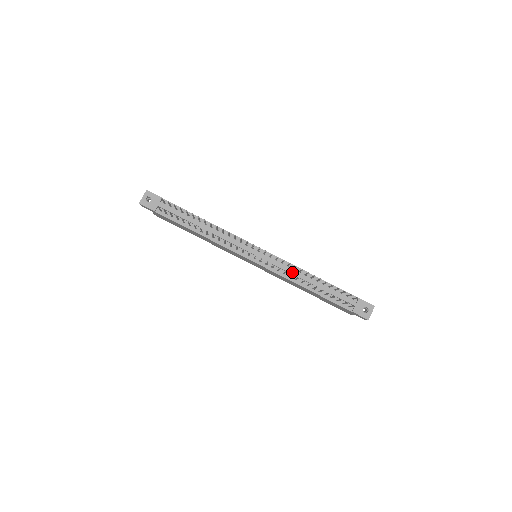
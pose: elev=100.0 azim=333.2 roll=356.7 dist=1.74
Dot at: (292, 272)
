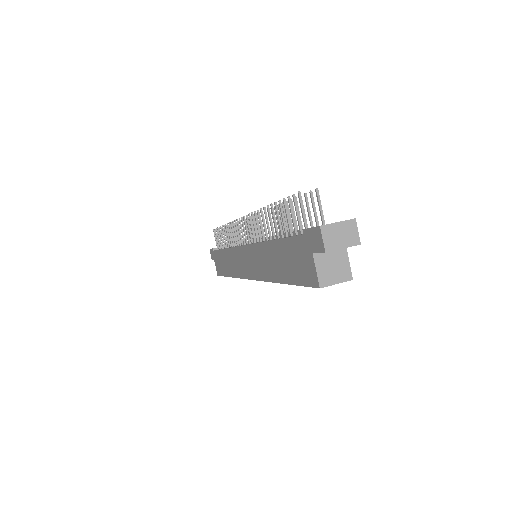
Dot at: occluded
